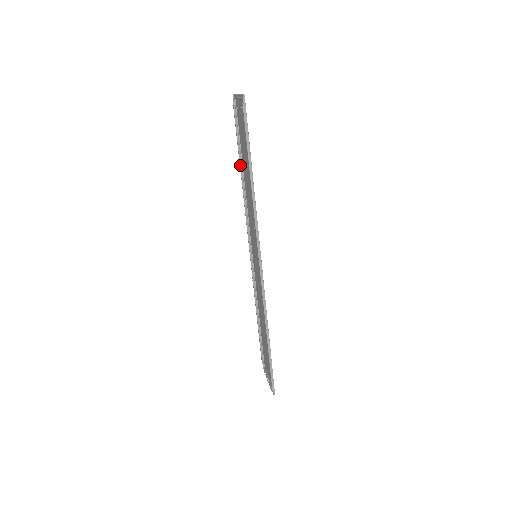
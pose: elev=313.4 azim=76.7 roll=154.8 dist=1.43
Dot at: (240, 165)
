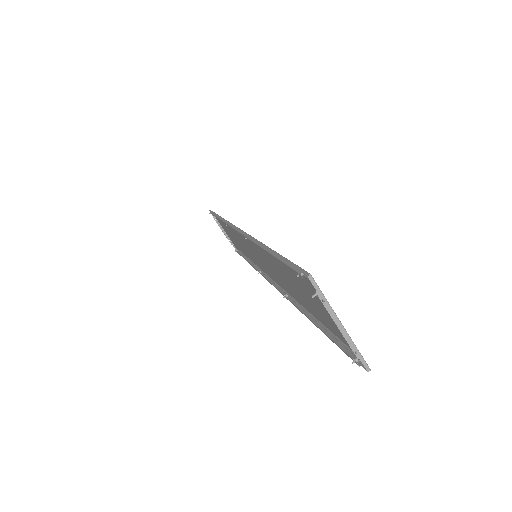
Dot at: (265, 249)
